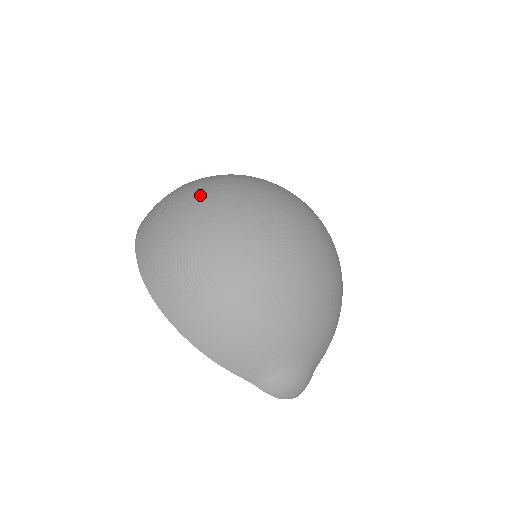
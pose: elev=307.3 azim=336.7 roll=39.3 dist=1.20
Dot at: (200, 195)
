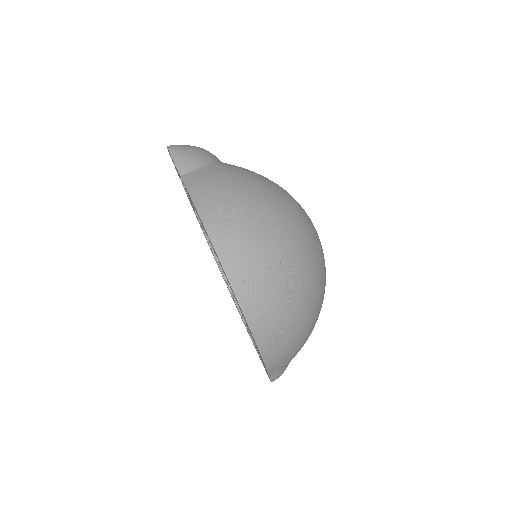
Dot at: (286, 219)
